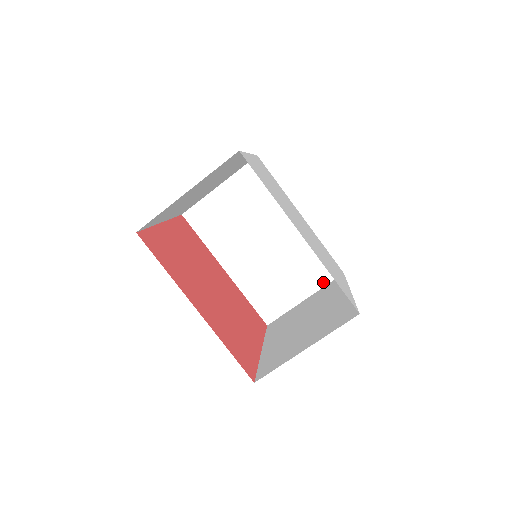
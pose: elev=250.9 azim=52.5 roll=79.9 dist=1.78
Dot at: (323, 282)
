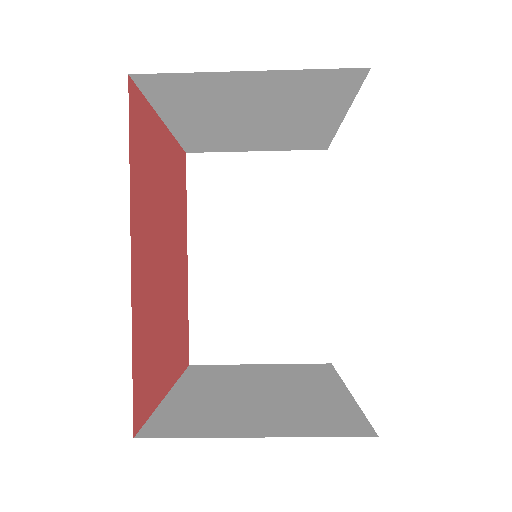
Dot at: (298, 357)
